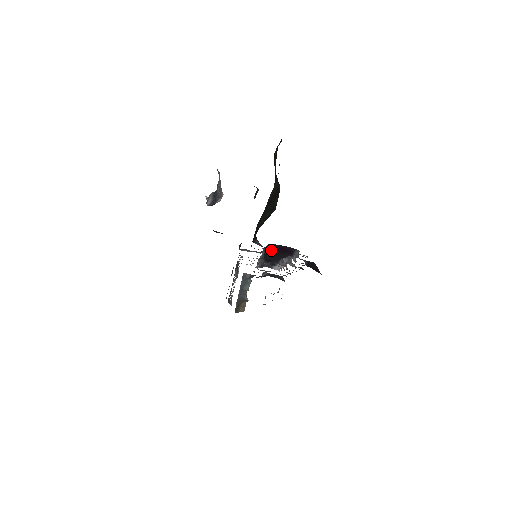
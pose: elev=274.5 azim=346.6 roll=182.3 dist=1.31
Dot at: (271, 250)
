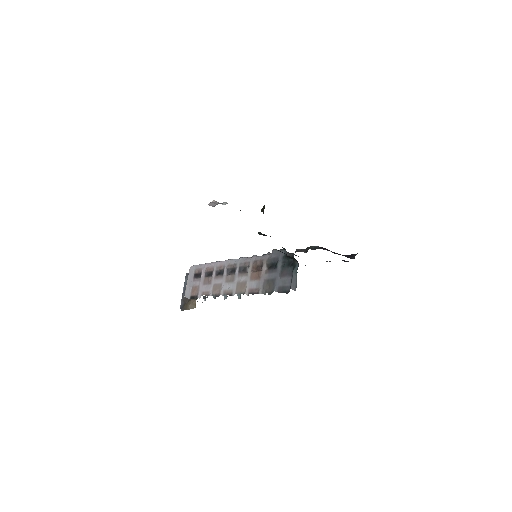
Dot at: occluded
